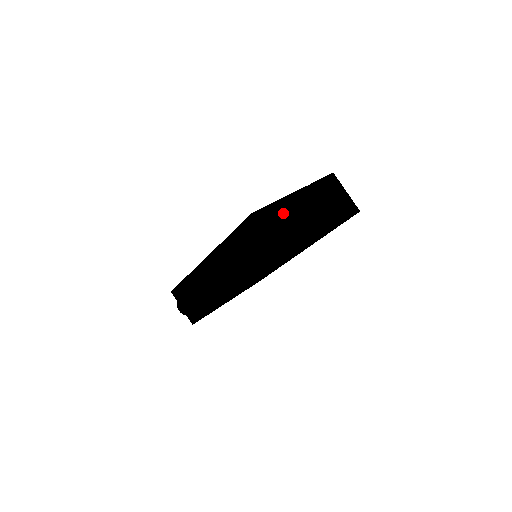
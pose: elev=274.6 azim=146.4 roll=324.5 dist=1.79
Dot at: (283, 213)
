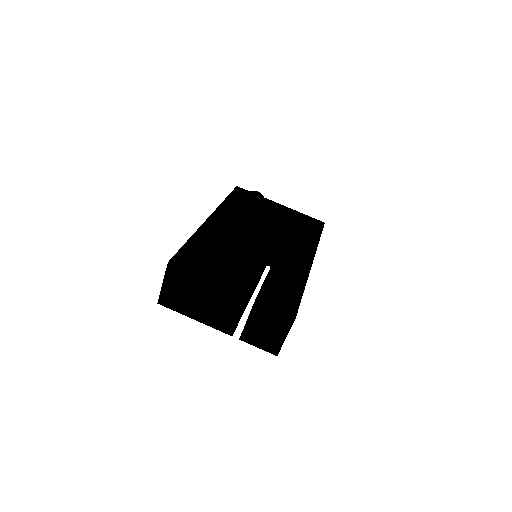
Dot at: (196, 287)
